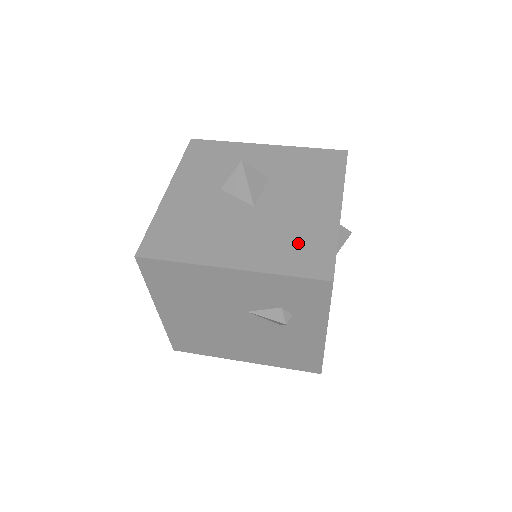
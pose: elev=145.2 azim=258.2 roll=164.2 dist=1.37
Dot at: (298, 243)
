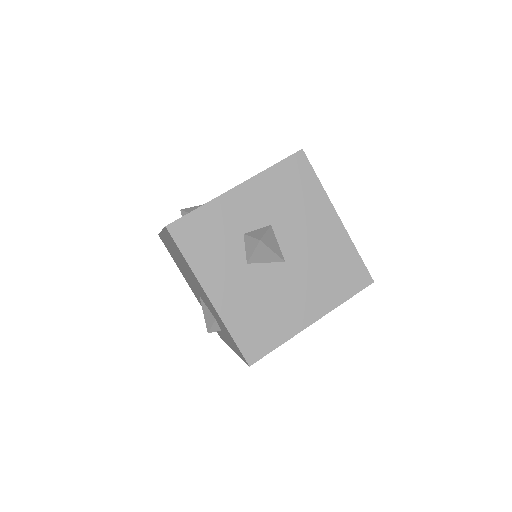
Dot at: (336, 270)
